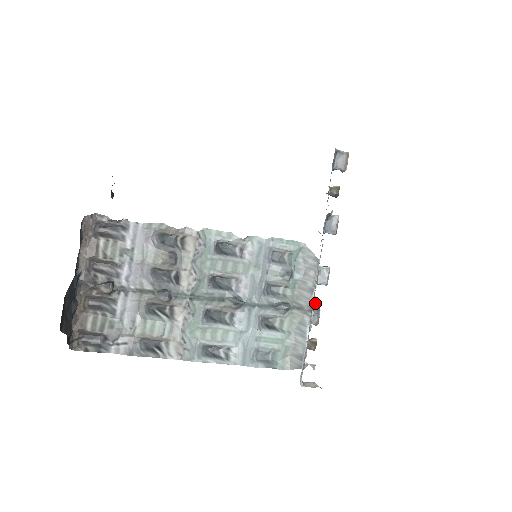
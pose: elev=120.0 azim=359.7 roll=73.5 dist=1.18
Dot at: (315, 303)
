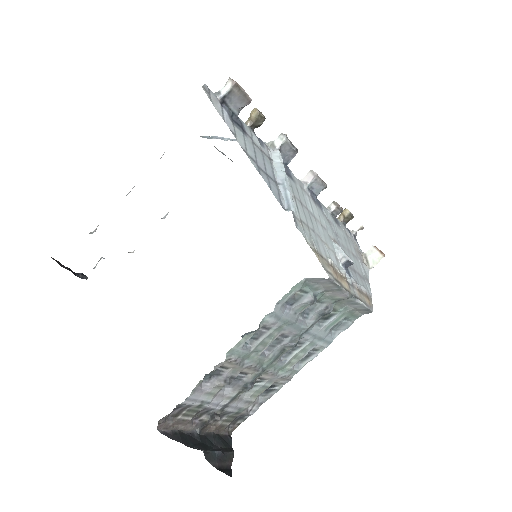
Dot at: (342, 260)
